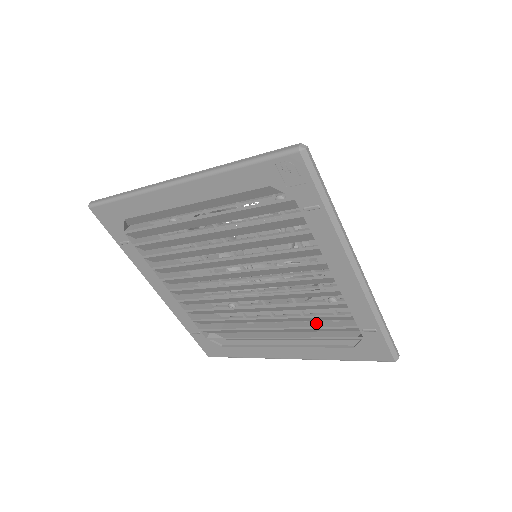
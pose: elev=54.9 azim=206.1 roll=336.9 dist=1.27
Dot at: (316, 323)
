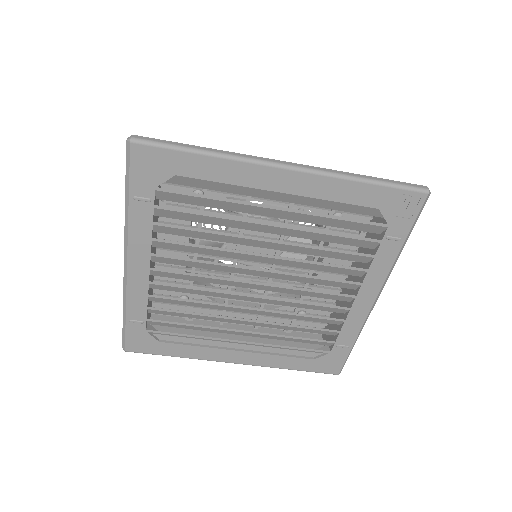
Dot at: (267, 331)
